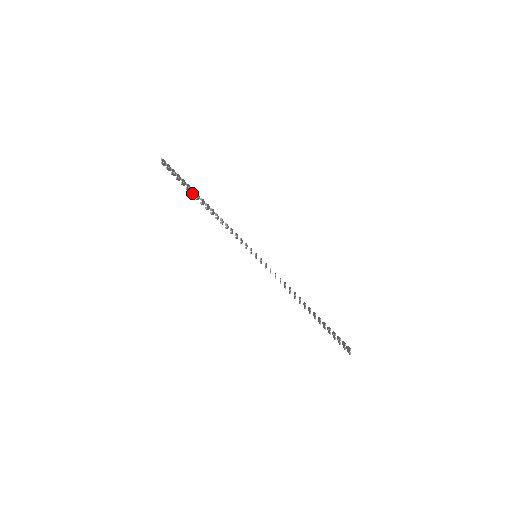
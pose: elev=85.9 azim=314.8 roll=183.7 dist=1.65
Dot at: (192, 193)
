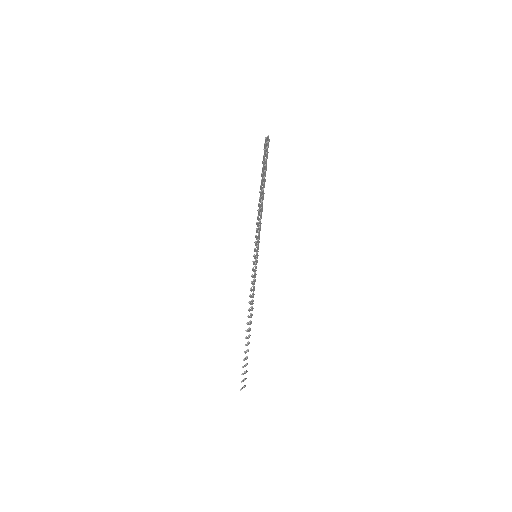
Dot at: (263, 174)
